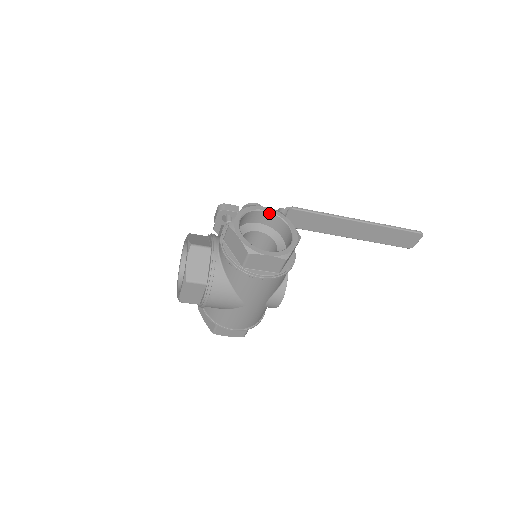
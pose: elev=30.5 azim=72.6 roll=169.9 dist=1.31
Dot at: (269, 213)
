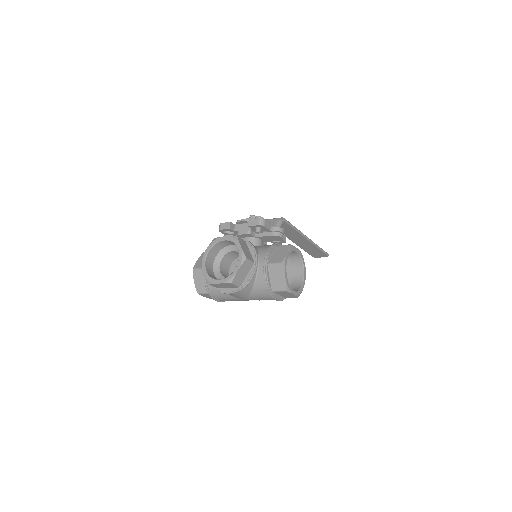
Dot at: (298, 254)
